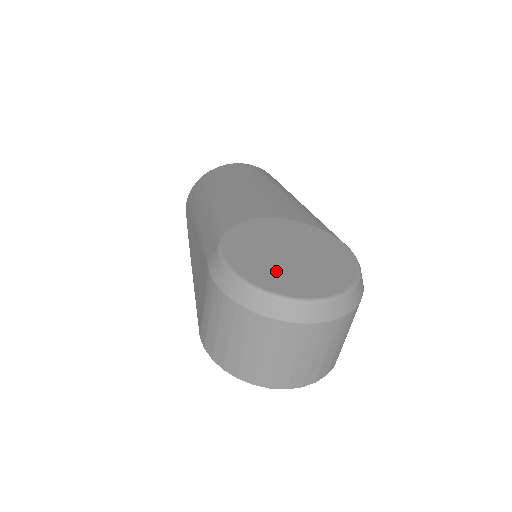
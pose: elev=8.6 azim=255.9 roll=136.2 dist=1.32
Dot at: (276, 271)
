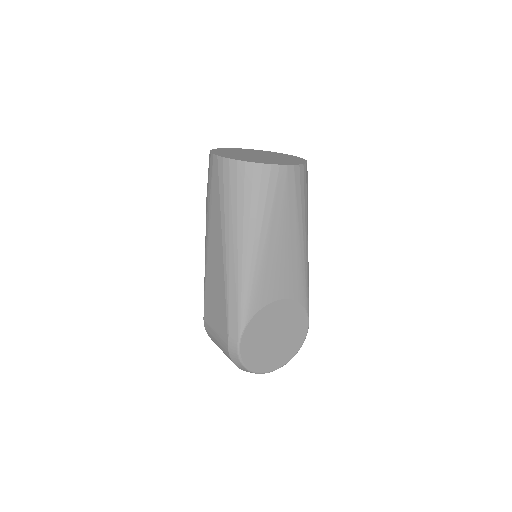
Dot at: (263, 355)
